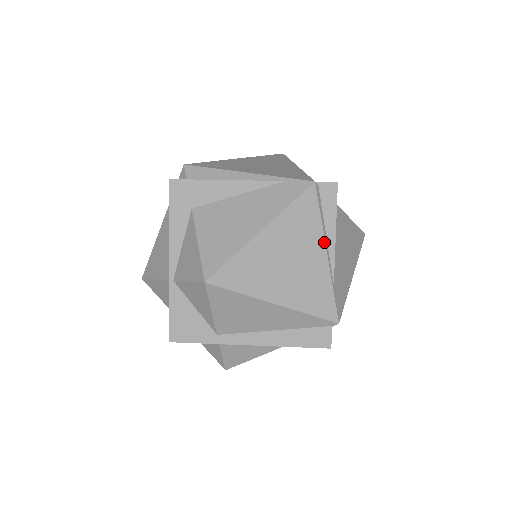
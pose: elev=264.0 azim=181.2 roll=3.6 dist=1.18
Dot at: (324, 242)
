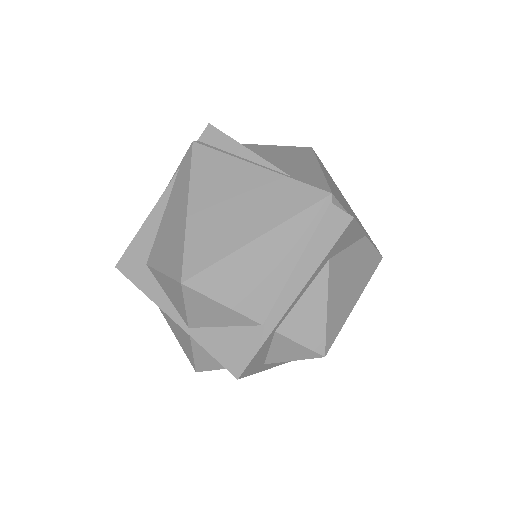
Dot at: (246, 162)
